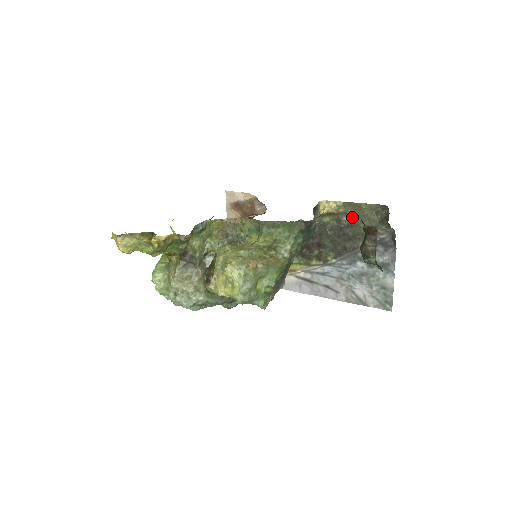
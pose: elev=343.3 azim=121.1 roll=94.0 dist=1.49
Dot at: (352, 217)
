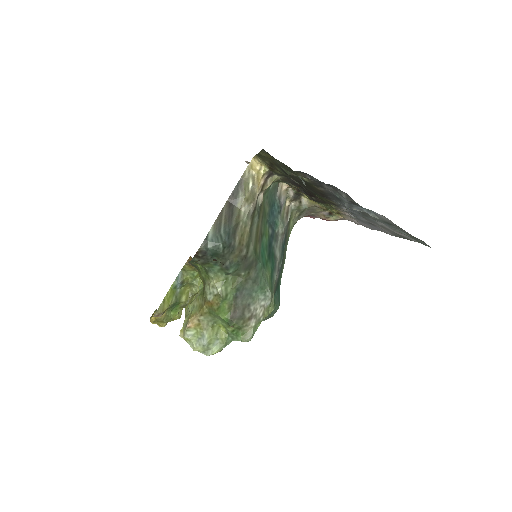
Dot at: (278, 166)
